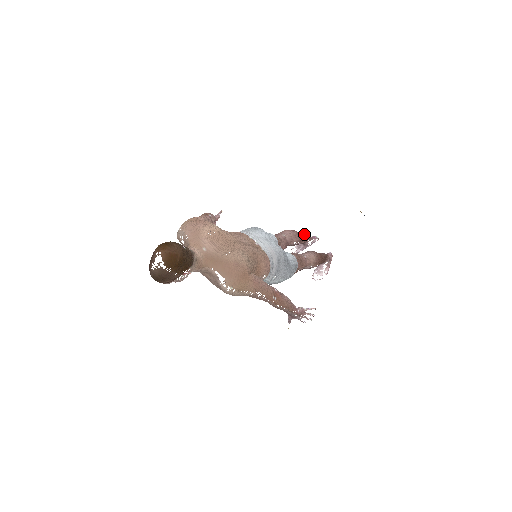
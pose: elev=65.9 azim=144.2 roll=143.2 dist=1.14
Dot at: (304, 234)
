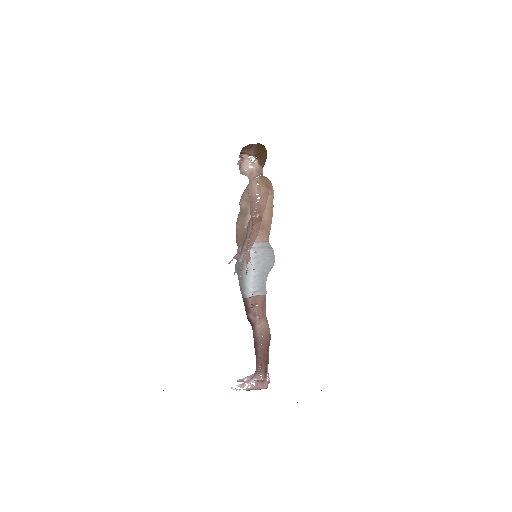
Dot at: occluded
